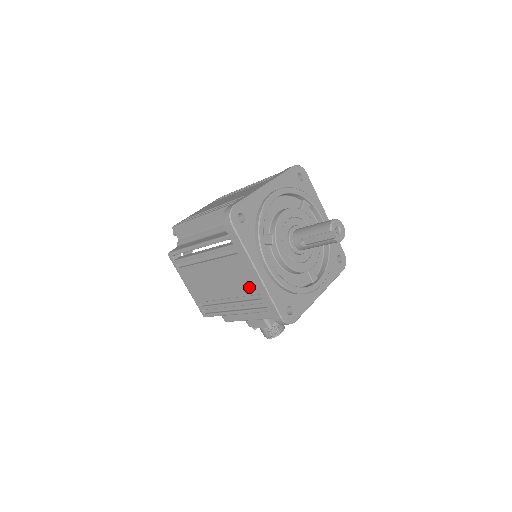
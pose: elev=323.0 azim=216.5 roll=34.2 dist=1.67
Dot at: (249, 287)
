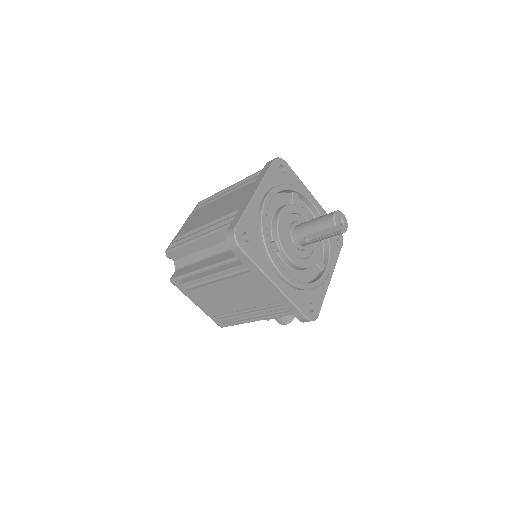
Dot at: (268, 298)
